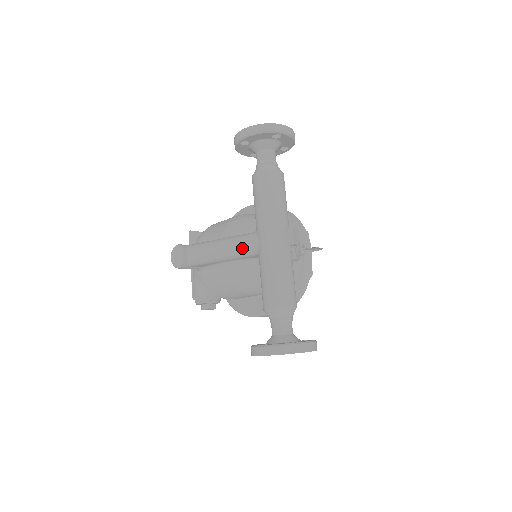
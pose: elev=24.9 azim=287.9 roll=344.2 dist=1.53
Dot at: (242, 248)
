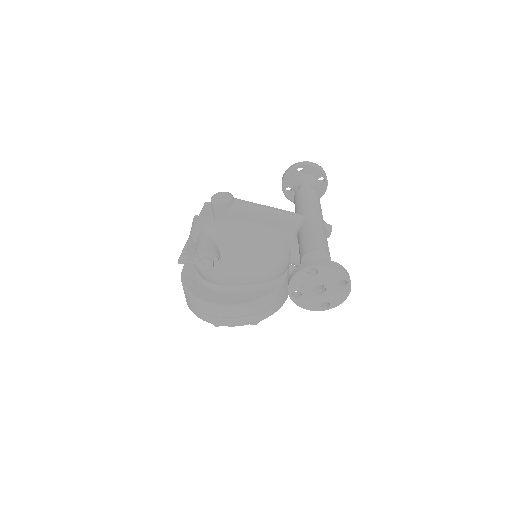
Dot at: (289, 215)
